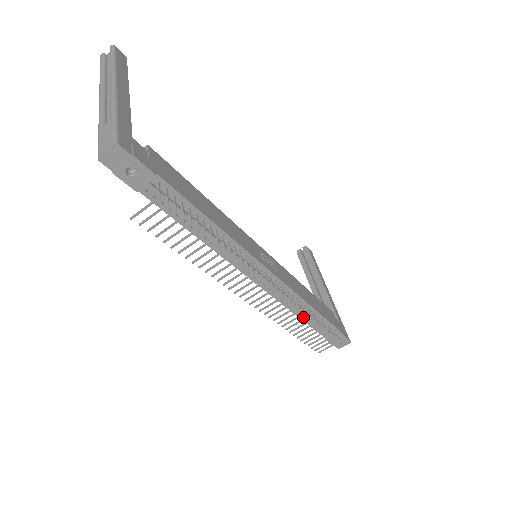
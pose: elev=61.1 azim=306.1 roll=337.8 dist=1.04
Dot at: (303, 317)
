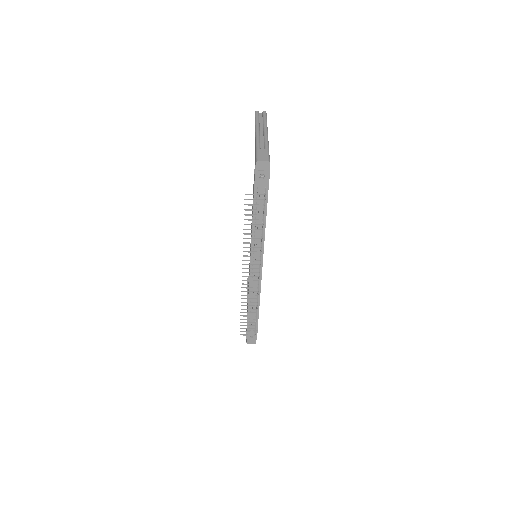
Dot at: (250, 307)
